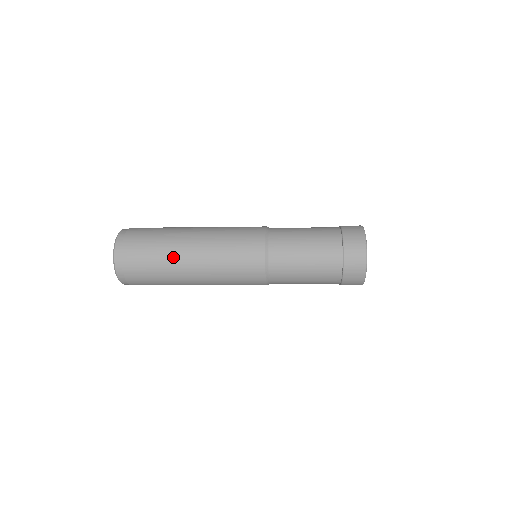
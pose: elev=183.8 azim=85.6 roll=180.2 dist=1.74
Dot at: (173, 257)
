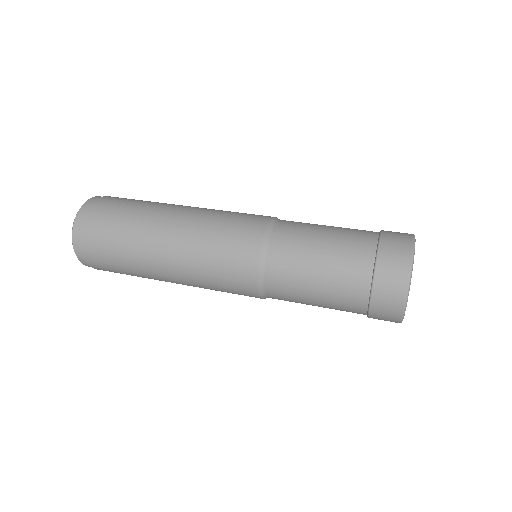
Dot at: (143, 229)
